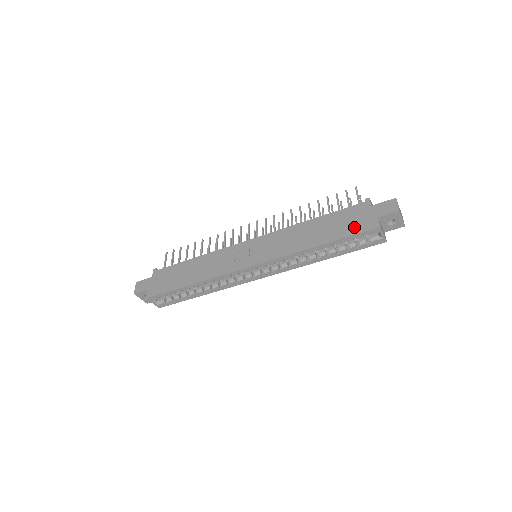
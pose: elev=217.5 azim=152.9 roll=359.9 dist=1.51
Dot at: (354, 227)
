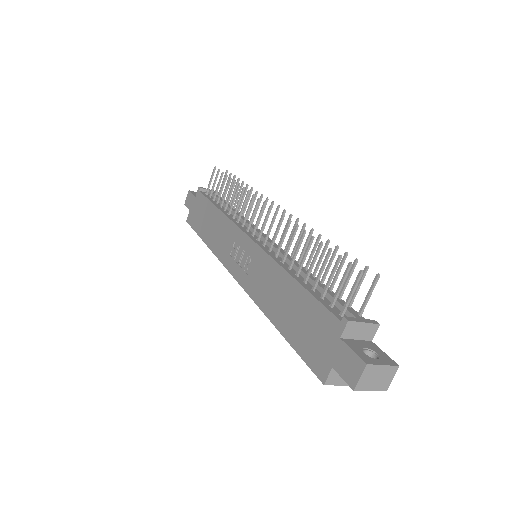
Dot at: (308, 348)
